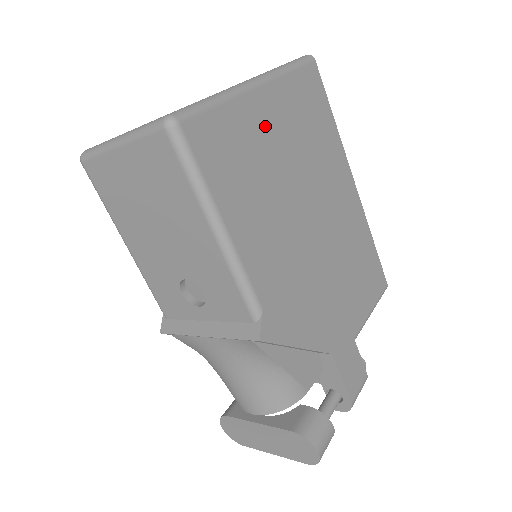
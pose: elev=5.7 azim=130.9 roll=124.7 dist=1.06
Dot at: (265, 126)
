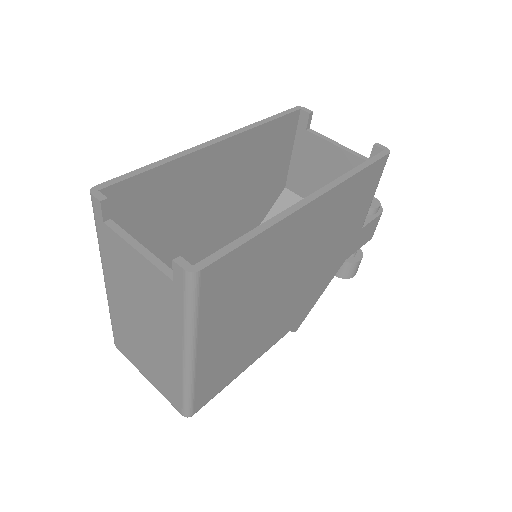
Dot at: (221, 345)
